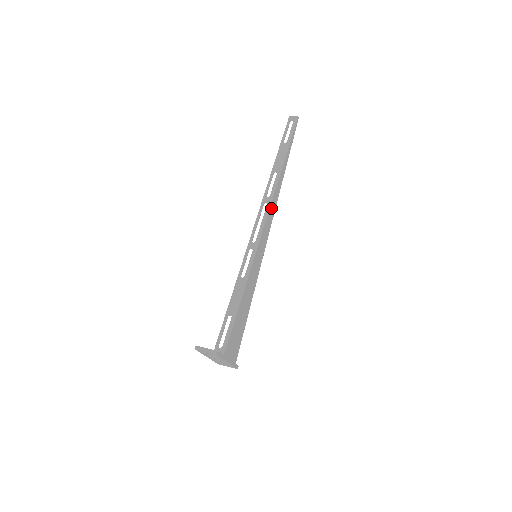
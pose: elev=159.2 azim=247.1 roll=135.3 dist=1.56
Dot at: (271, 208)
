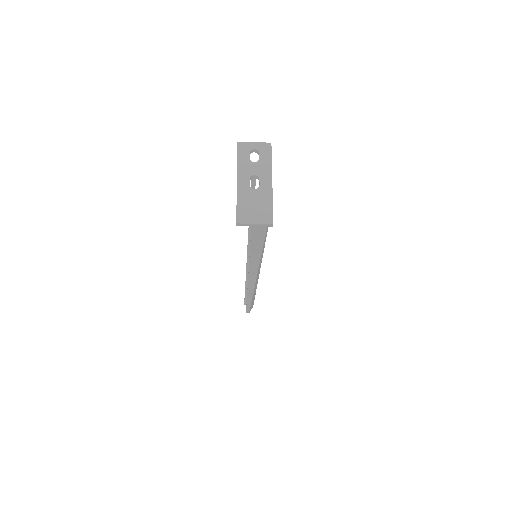
Dot at: occluded
